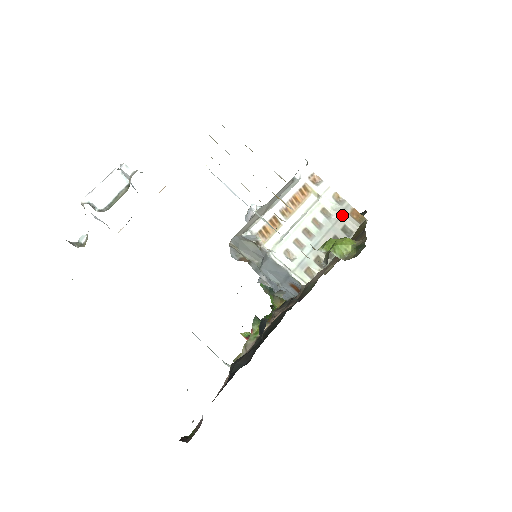
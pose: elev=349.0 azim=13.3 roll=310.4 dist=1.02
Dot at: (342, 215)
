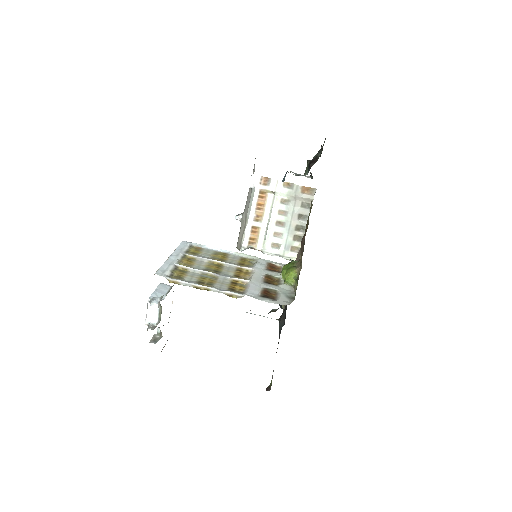
Dot at: (296, 197)
